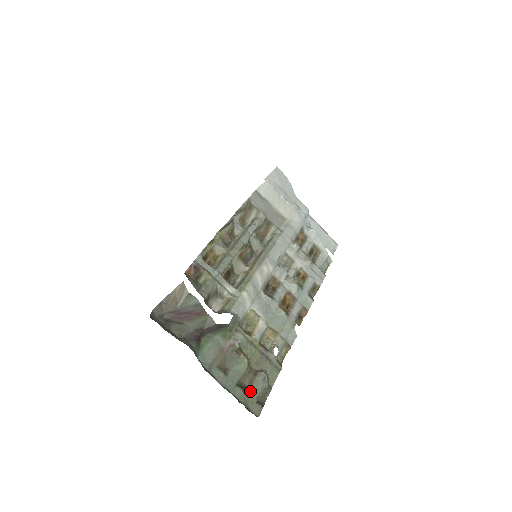
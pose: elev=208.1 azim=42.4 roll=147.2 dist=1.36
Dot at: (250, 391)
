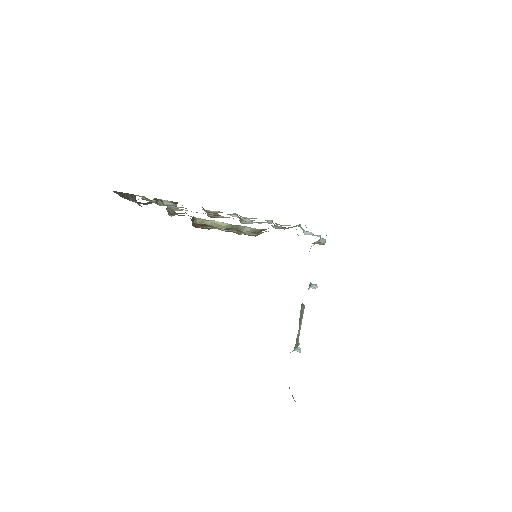
Dot at: occluded
